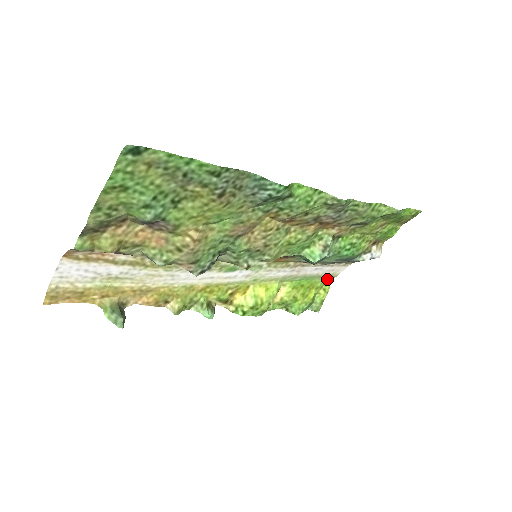
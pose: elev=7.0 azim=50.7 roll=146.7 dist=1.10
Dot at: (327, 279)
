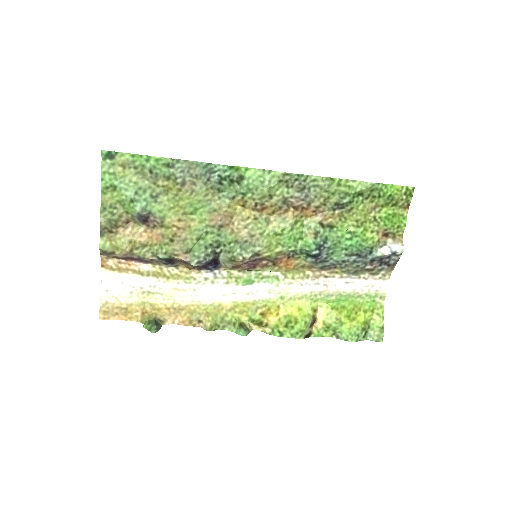
Dot at: (375, 302)
